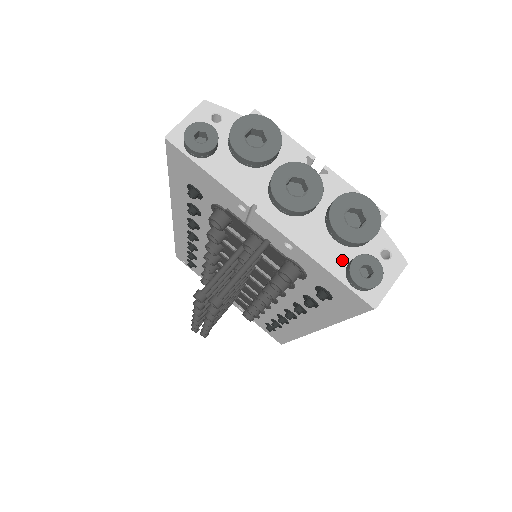
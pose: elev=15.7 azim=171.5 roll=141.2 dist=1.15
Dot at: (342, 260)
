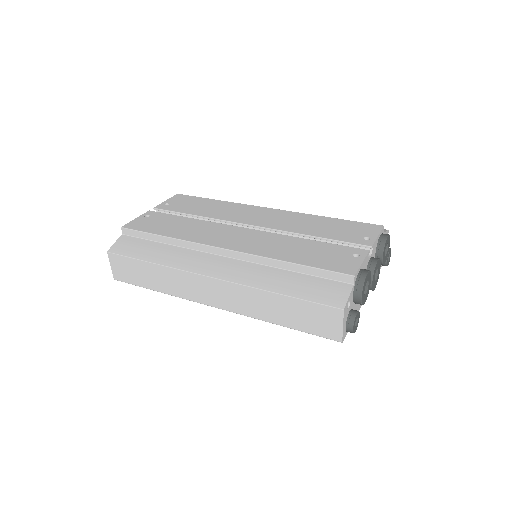
Dot at: occluded
